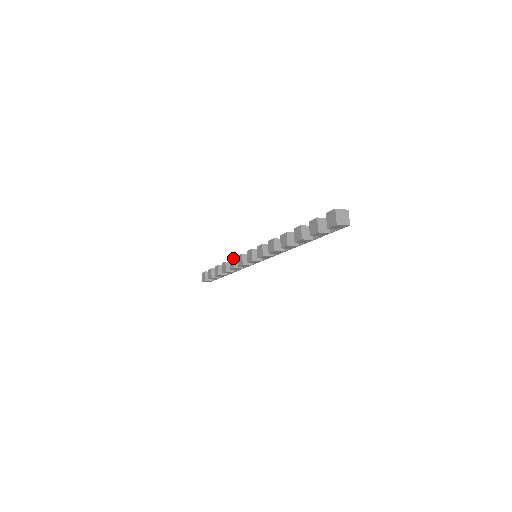
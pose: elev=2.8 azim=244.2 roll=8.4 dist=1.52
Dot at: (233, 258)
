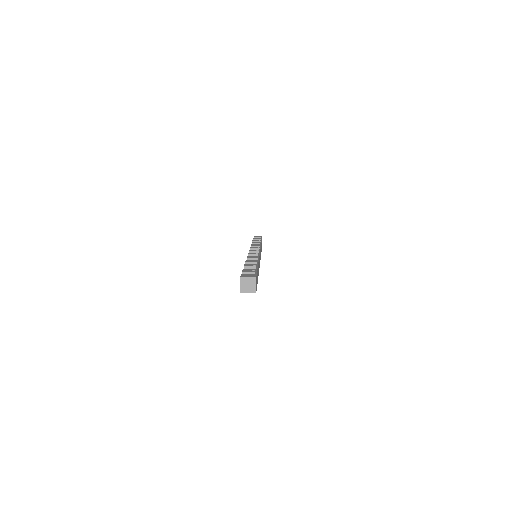
Dot at: occluded
